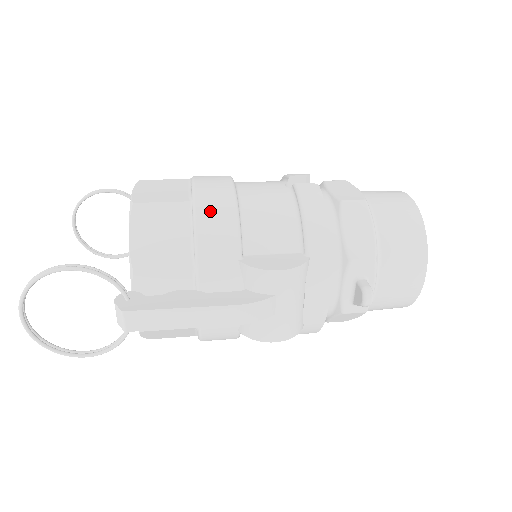
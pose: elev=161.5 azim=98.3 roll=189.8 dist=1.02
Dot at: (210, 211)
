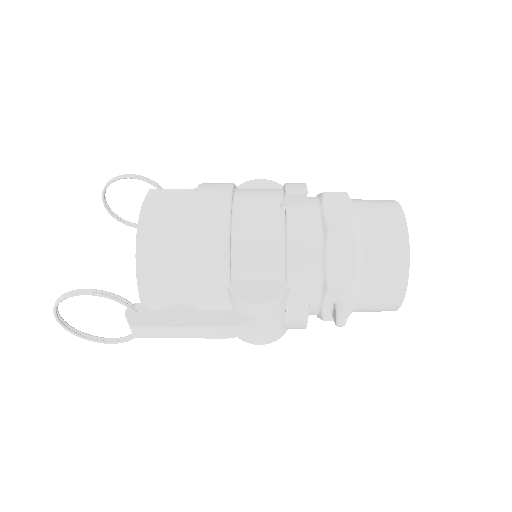
Dot at: (204, 241)
